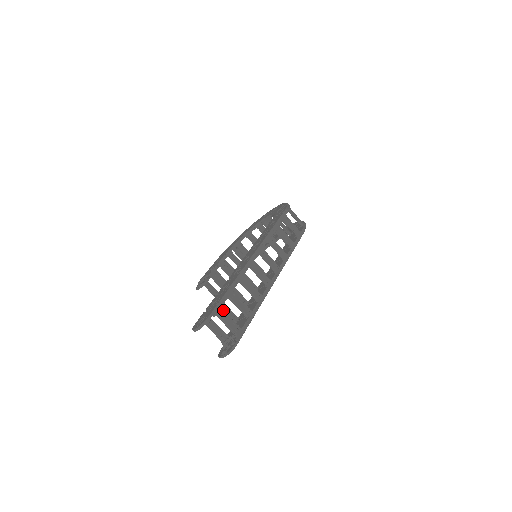
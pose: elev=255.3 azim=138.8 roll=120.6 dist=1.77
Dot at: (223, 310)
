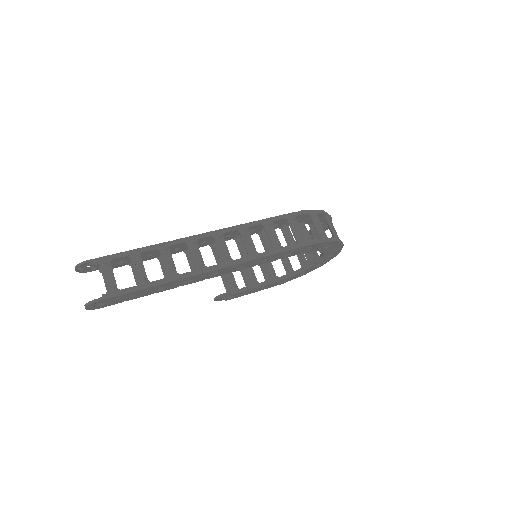
Dot at: (134, 273)
